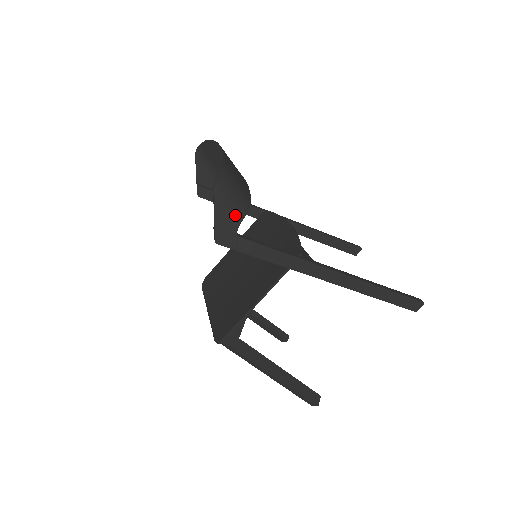
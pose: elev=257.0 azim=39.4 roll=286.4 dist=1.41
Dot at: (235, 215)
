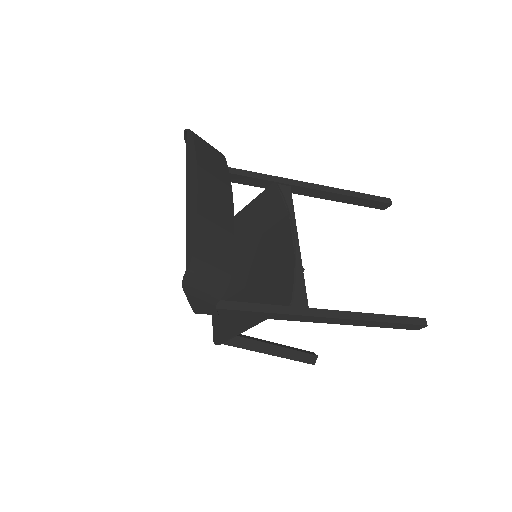
Dot at: (211, 298)
